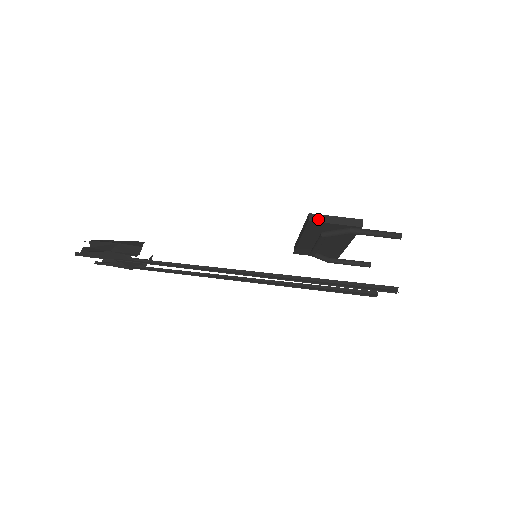
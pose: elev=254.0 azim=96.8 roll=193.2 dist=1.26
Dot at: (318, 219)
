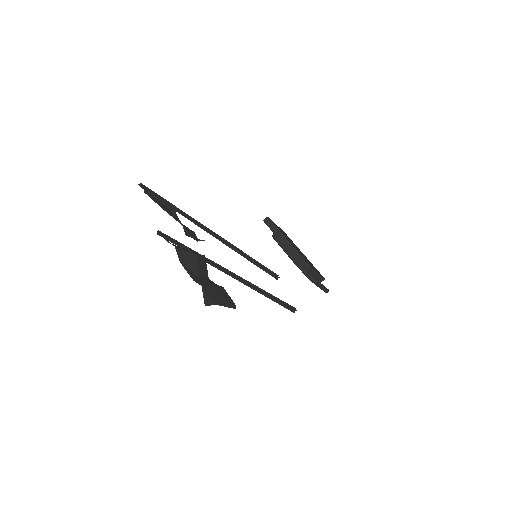
Dot at: (311, 272)
